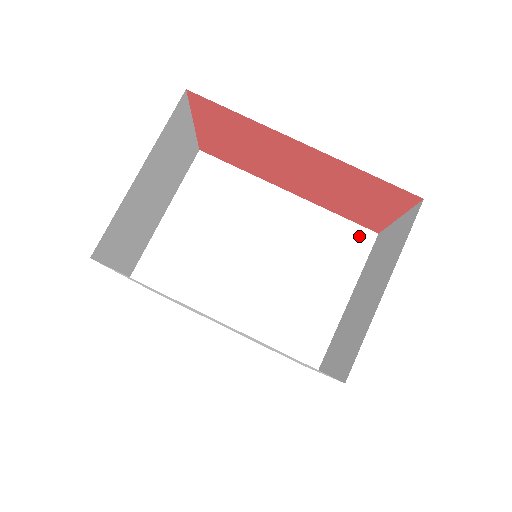
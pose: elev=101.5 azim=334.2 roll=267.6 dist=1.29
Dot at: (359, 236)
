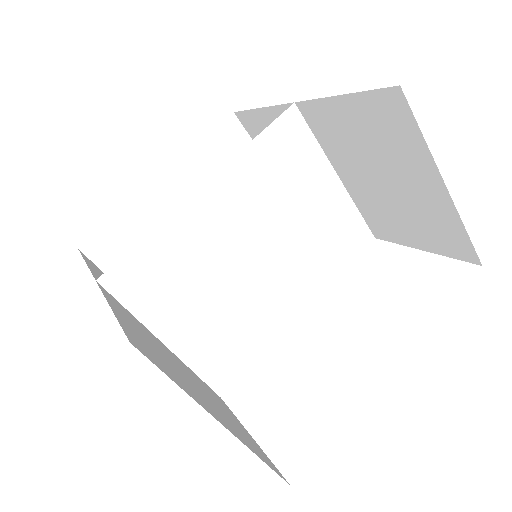
Dot at: (287, 127)
